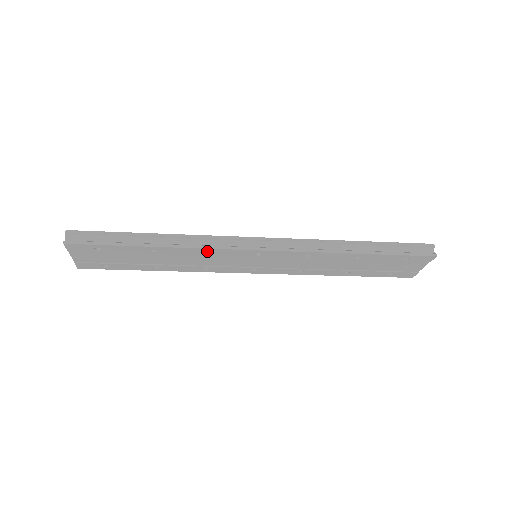
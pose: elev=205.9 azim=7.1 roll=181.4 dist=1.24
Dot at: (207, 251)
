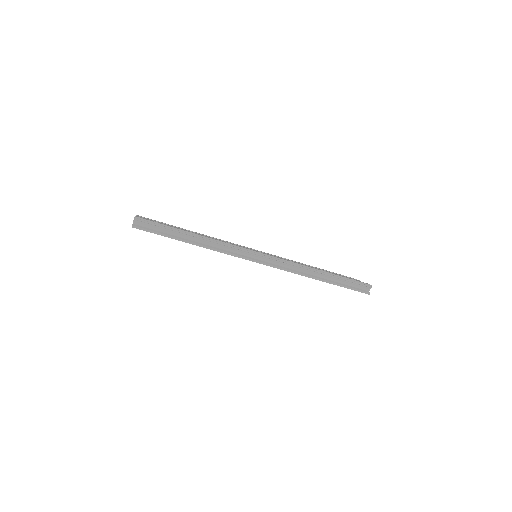
Dot at: (225, 253)
